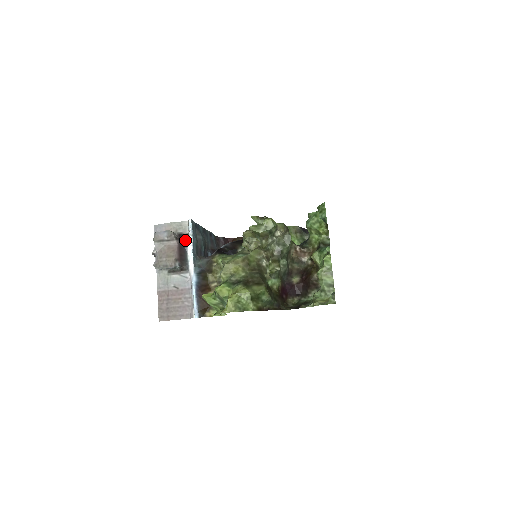
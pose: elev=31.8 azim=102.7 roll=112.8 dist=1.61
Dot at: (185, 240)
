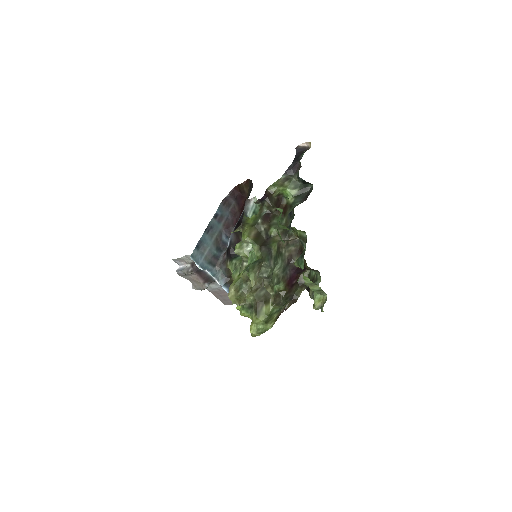
Dot at: occluded
